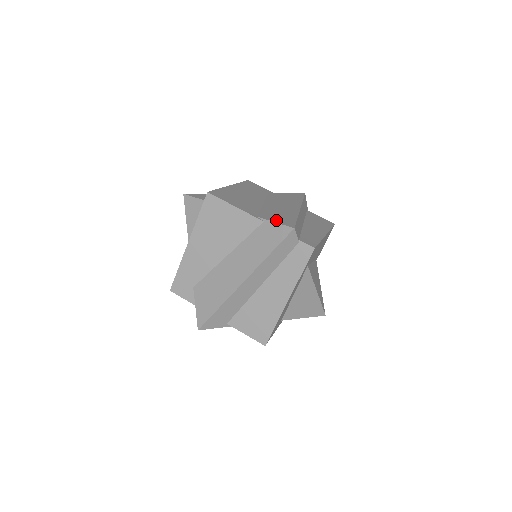
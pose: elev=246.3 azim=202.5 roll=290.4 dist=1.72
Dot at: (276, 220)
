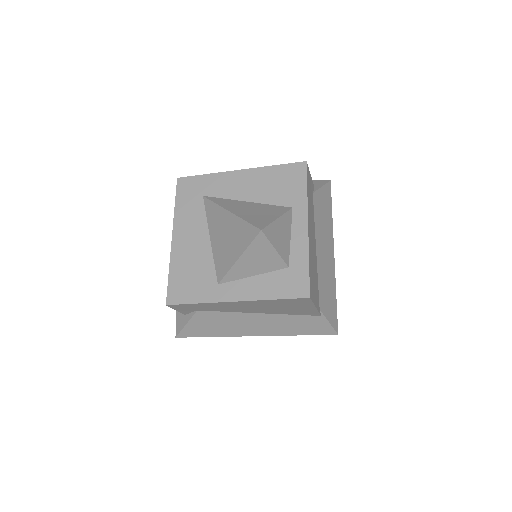
Dot at: (329, 315)
